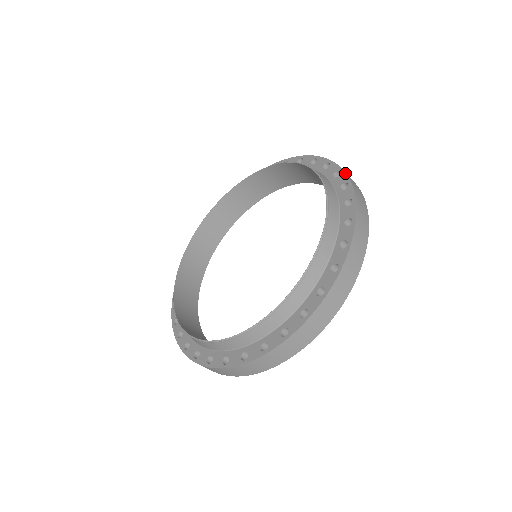
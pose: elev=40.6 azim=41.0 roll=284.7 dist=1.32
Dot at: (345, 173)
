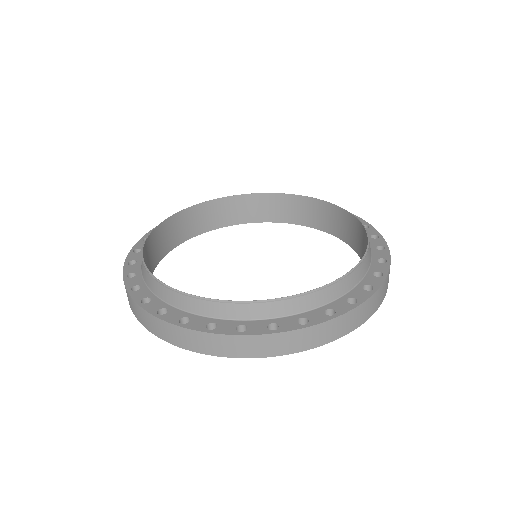
Dot at: occluded
